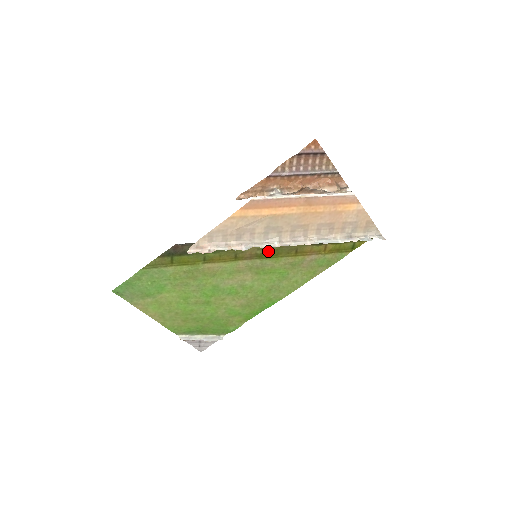
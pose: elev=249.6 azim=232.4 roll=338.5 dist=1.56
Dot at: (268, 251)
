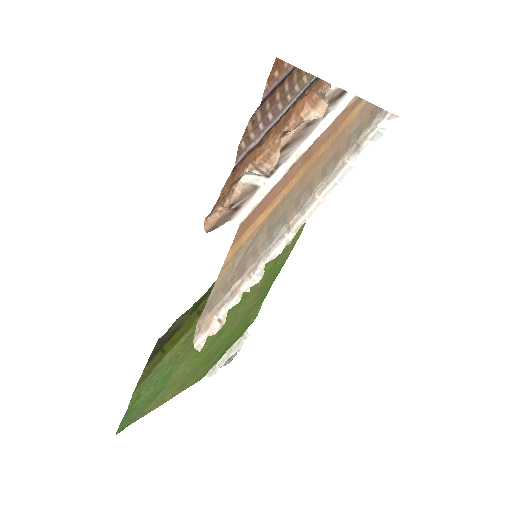
Dot at: occluded
